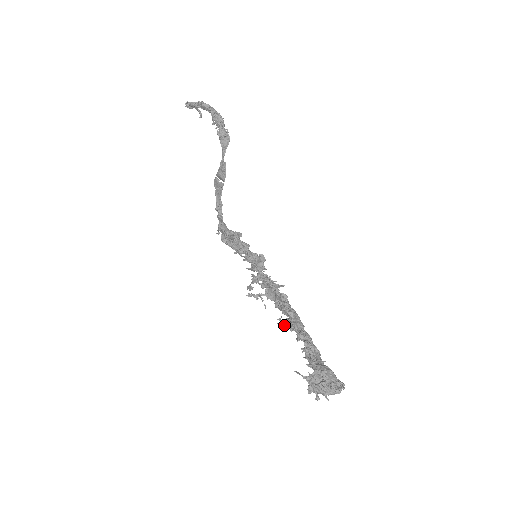
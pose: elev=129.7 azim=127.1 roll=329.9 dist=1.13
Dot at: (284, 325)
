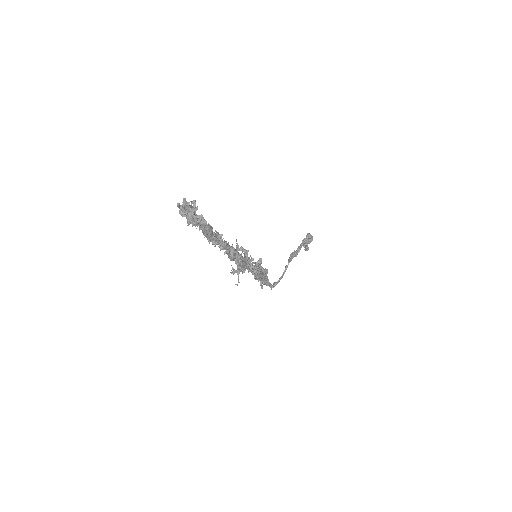
Dot at: occluded
